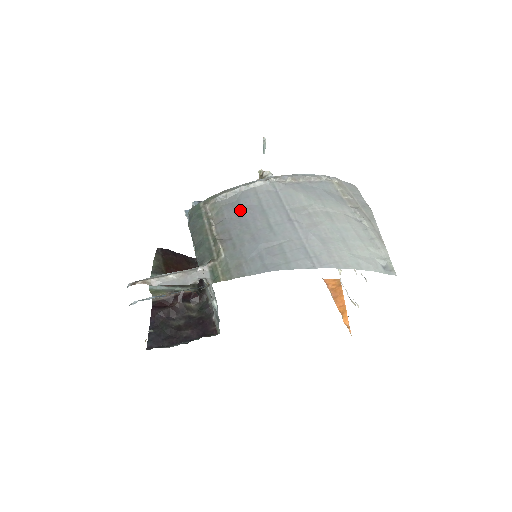
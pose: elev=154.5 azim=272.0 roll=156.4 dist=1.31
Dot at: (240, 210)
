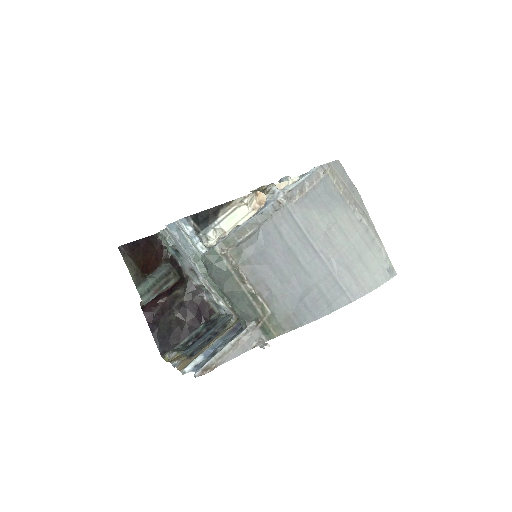
Dot at: (267, 254)
